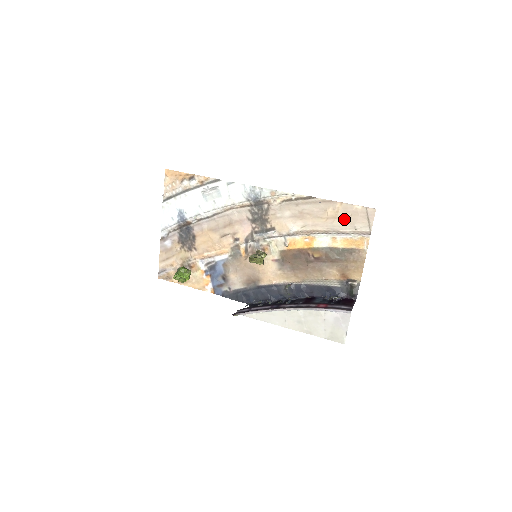
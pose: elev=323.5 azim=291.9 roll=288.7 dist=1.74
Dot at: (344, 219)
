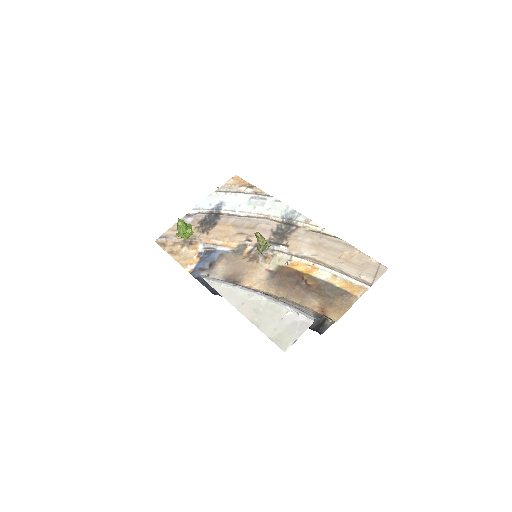
Dot at: (355, 264)
